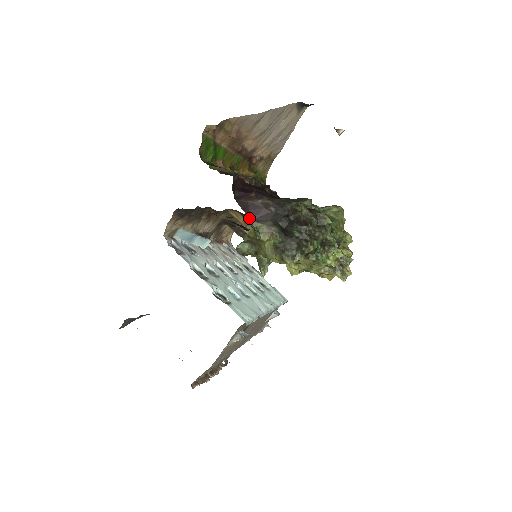
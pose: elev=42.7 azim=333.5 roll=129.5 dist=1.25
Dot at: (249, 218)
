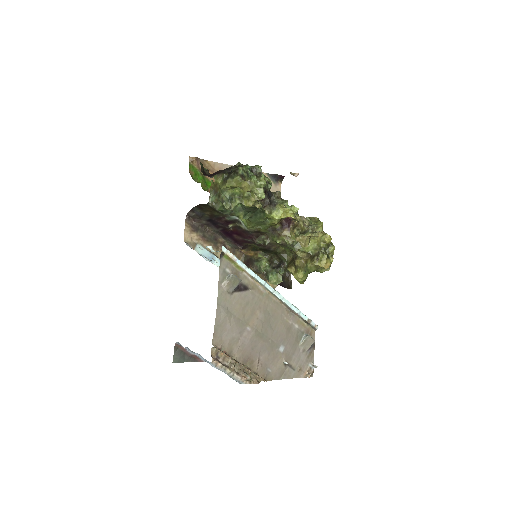
Dot at: (210, 177)
